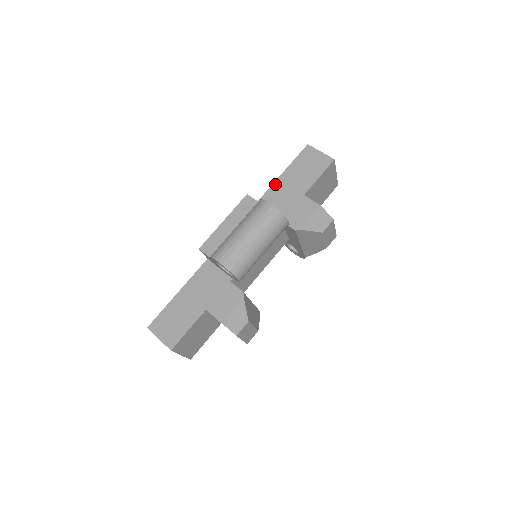
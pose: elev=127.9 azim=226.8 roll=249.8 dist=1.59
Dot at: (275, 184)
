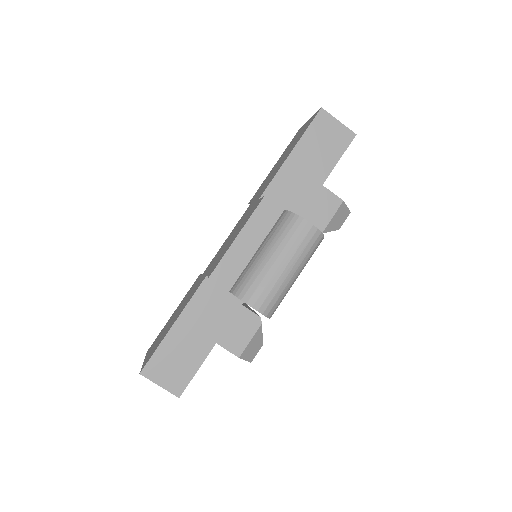
Dot at: (284, 167)
